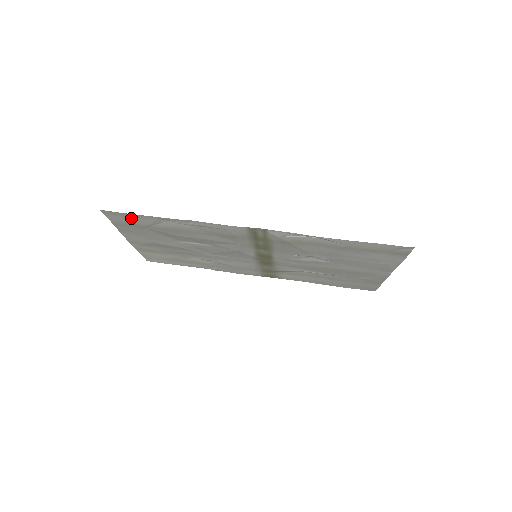
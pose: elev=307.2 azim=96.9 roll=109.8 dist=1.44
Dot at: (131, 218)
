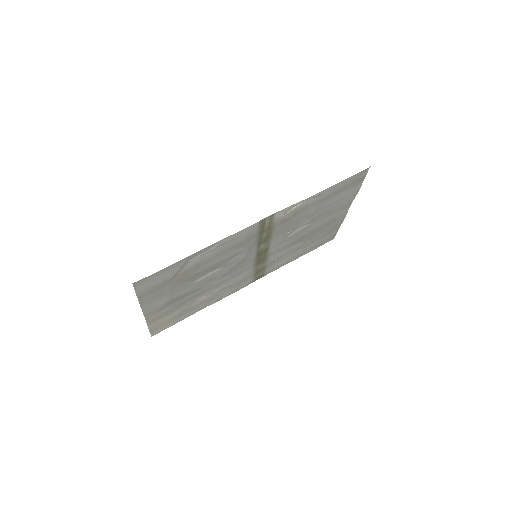
Dot at: (160, 276)
